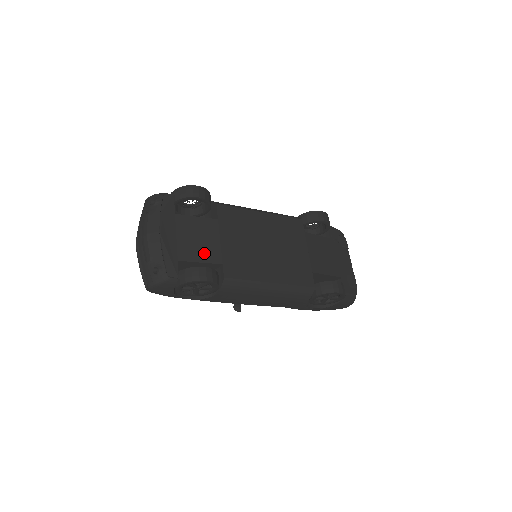
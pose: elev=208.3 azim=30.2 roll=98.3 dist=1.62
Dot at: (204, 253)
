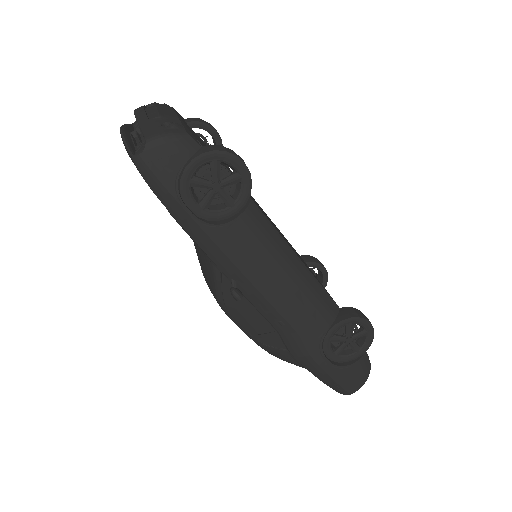
Dot at: occluded
